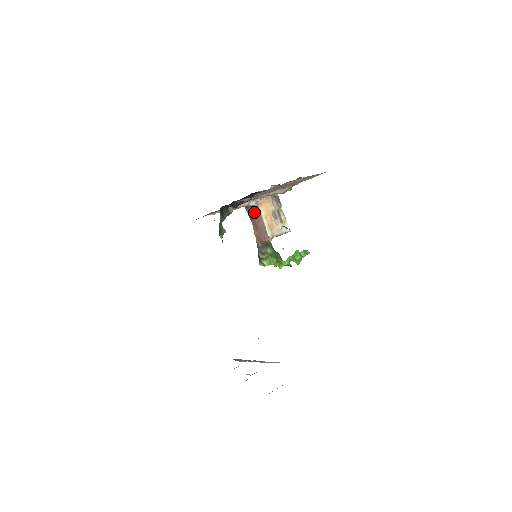
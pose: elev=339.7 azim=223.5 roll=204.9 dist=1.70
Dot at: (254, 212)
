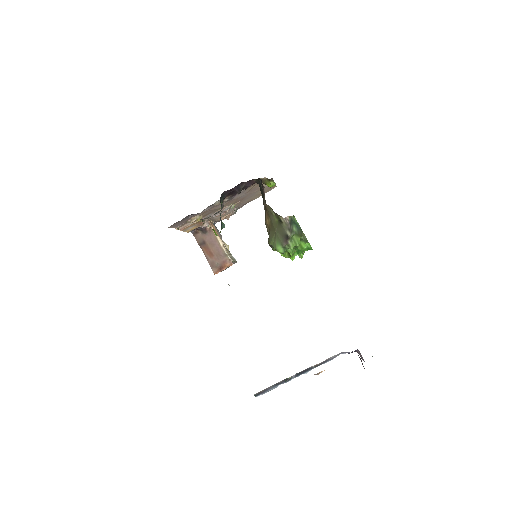
Dot at: (205, 236)
